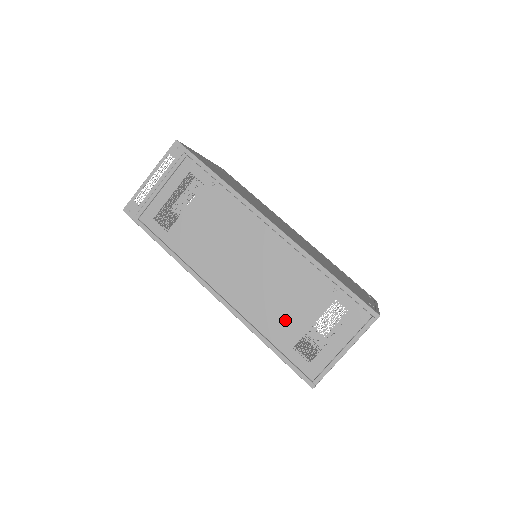
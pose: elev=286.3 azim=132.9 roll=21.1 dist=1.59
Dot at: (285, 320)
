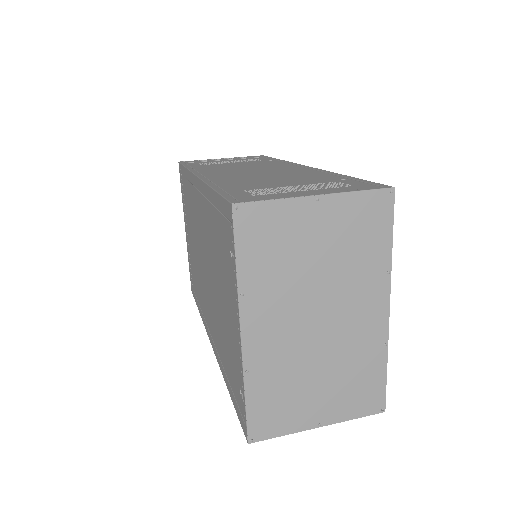
Dot at: (258, 183)
